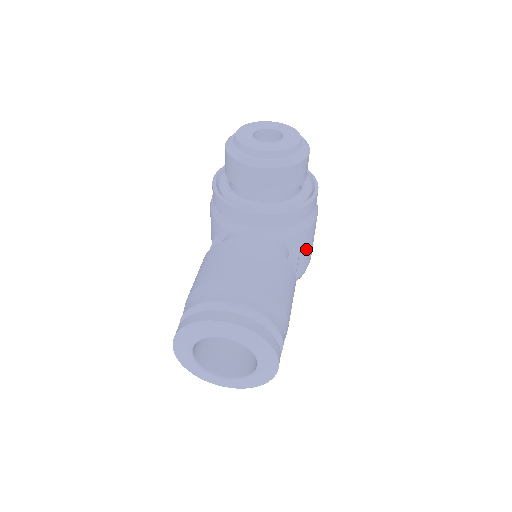
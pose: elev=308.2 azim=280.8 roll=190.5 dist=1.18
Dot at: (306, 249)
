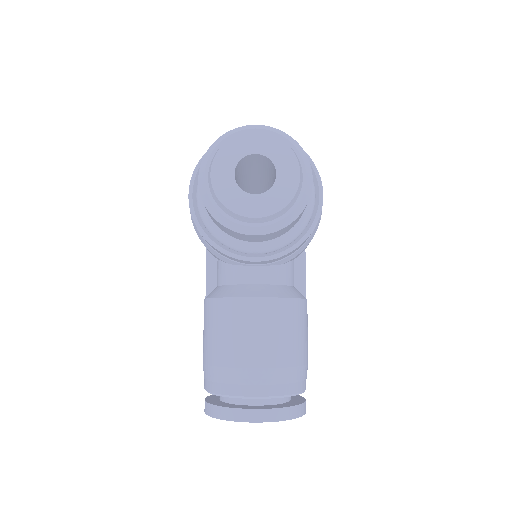
Dot at: occluded
